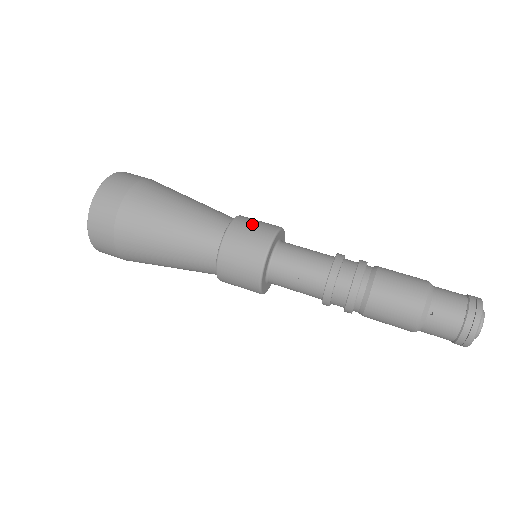
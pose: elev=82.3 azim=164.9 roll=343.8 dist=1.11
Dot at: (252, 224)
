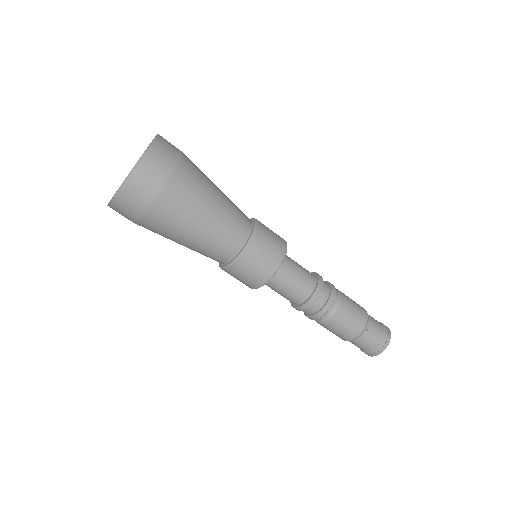
Dot at: (270, 230)
